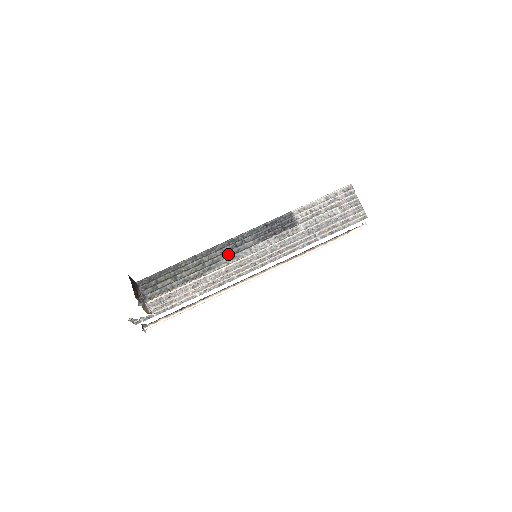
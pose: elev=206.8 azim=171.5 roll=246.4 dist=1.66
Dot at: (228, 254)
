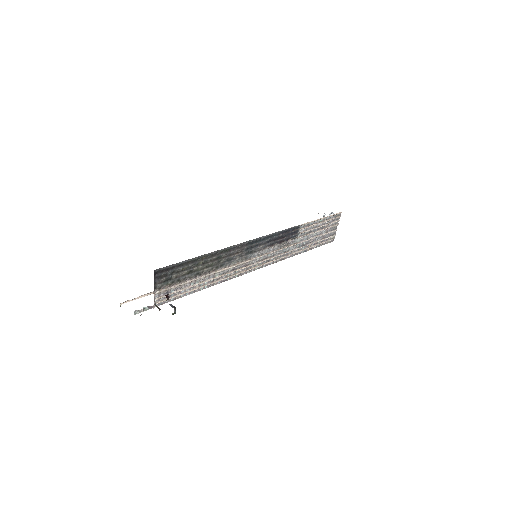
Dot at: (242, 254)
